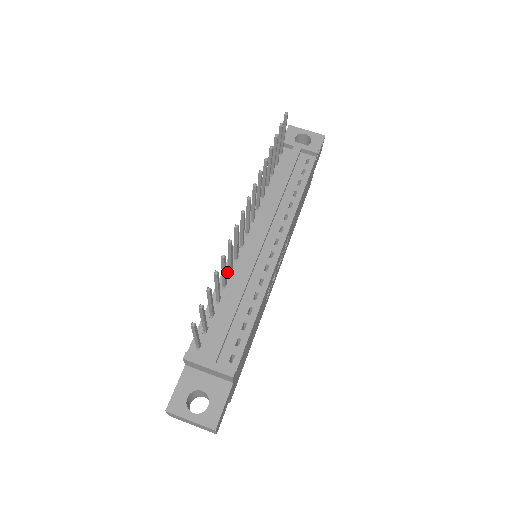
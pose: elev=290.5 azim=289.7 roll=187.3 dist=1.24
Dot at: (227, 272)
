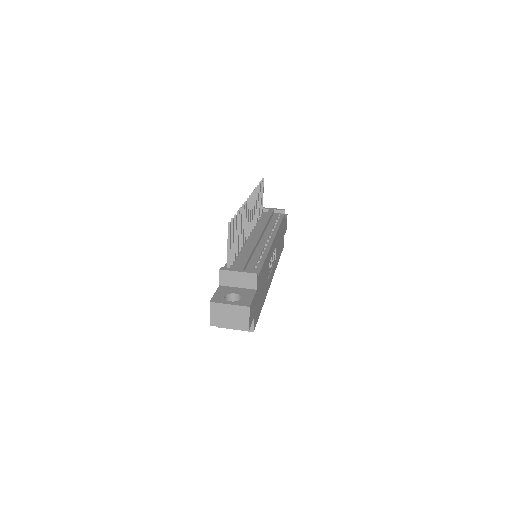
Dot at: occluded
